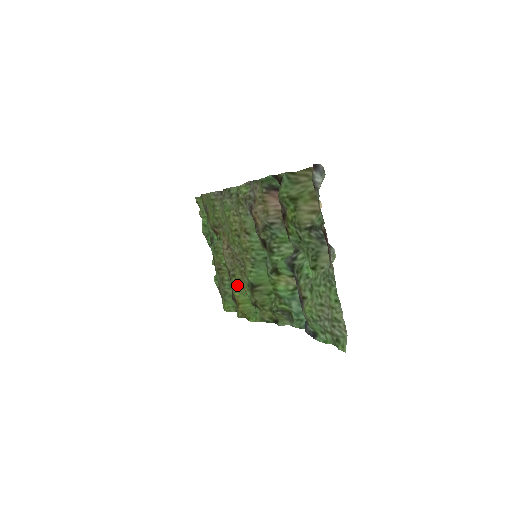
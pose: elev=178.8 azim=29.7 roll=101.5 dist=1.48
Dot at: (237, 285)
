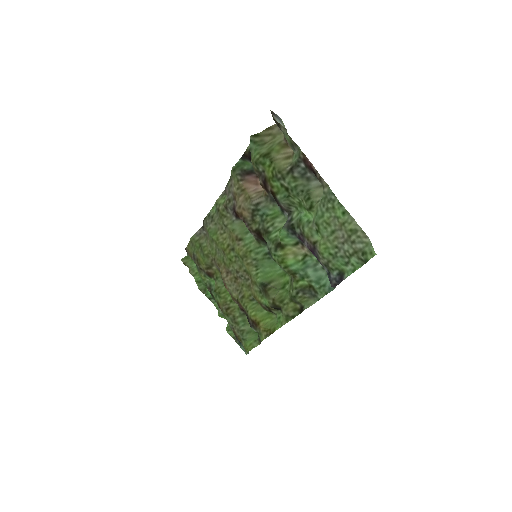
Dot at: (250, 305)
